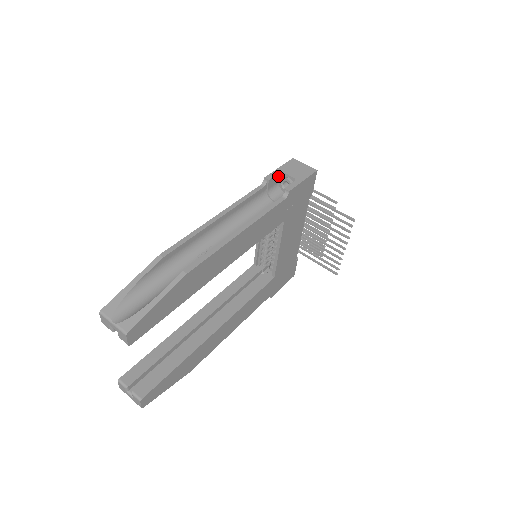
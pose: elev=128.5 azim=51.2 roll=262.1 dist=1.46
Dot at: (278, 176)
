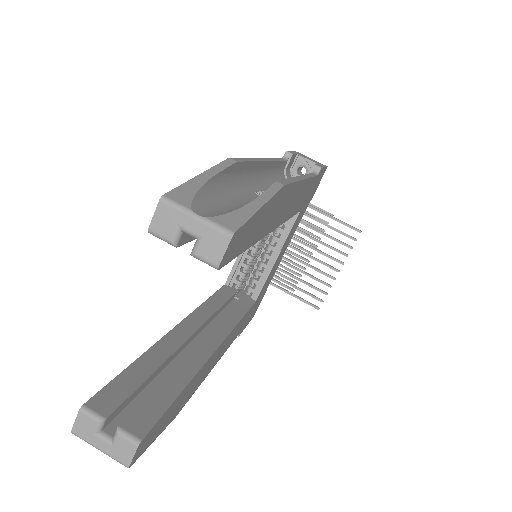
Dot at: (294, 158)
